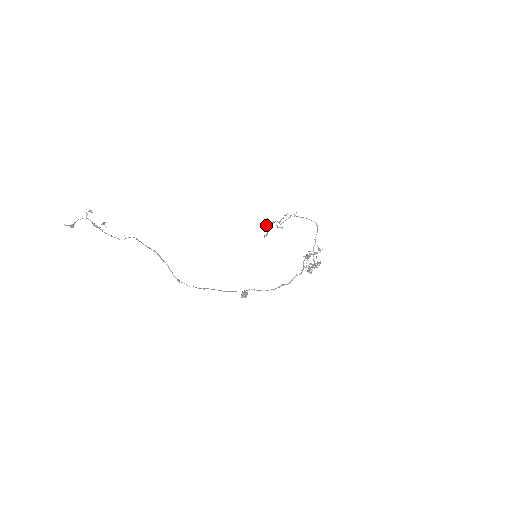
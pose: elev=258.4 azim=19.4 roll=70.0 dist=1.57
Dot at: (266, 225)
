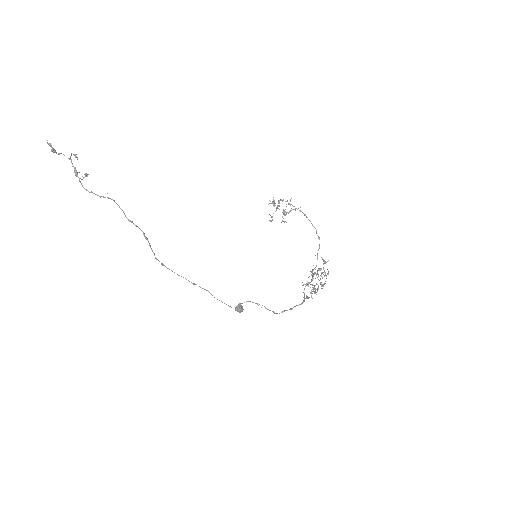
Dot at: (273, 203)
